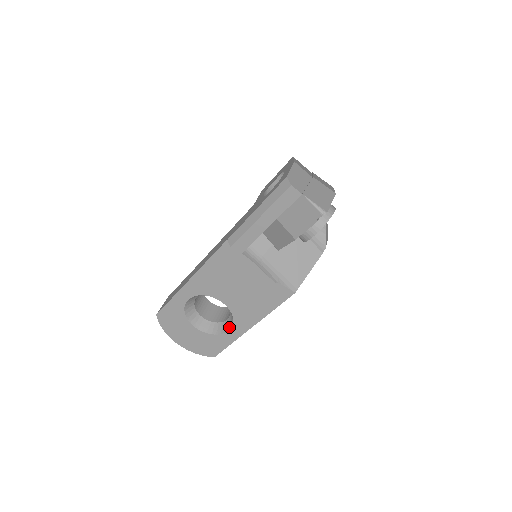
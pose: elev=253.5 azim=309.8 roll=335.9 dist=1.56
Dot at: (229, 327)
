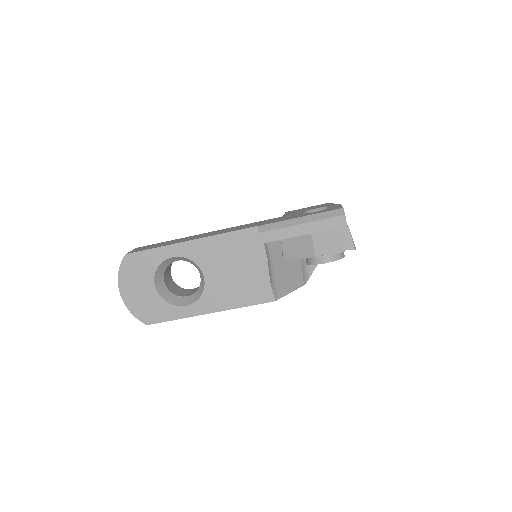
Dot at: (188, 303)
